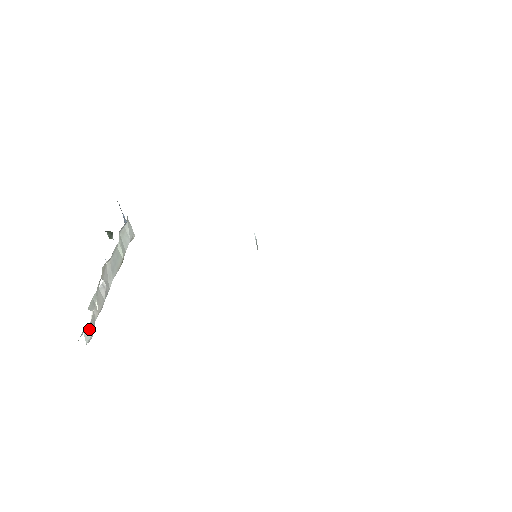
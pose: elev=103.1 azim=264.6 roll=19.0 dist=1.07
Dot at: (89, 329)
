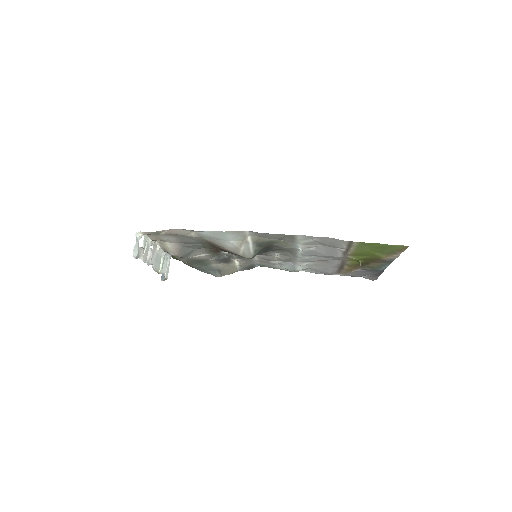
Dot at: (138, 248)
